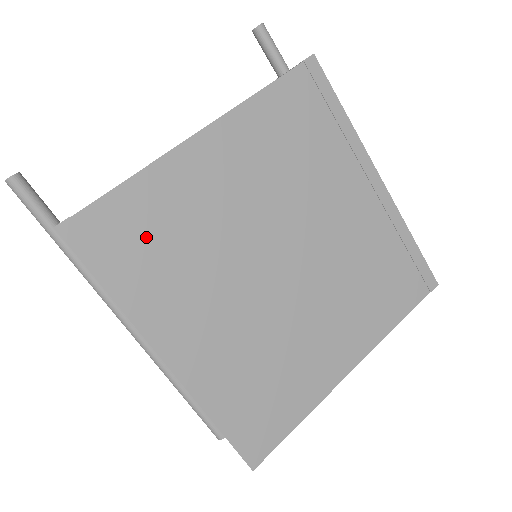
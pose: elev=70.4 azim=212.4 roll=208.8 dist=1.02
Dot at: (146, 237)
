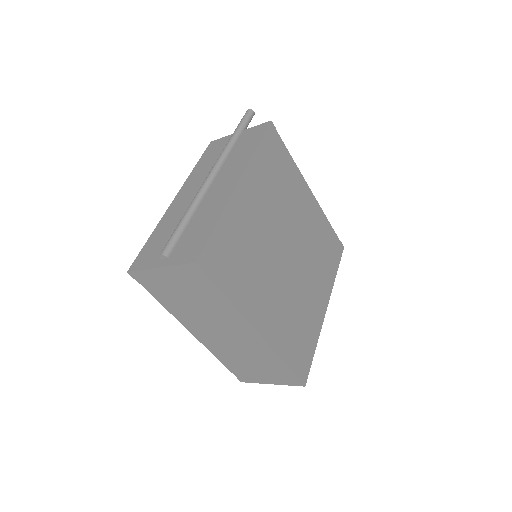
Dot at: (278, 167)
